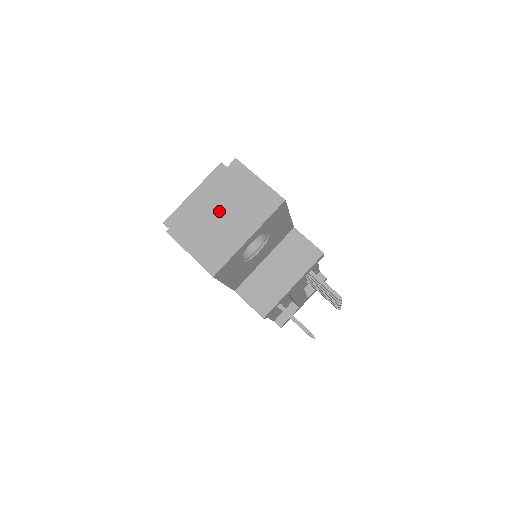
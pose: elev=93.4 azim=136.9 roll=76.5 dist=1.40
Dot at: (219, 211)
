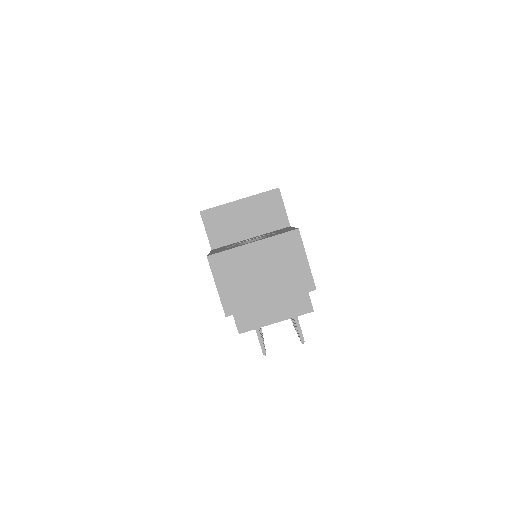
Dot at: (260, 266)
